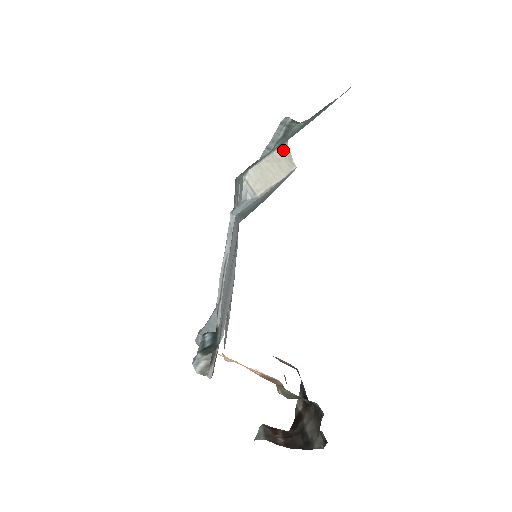
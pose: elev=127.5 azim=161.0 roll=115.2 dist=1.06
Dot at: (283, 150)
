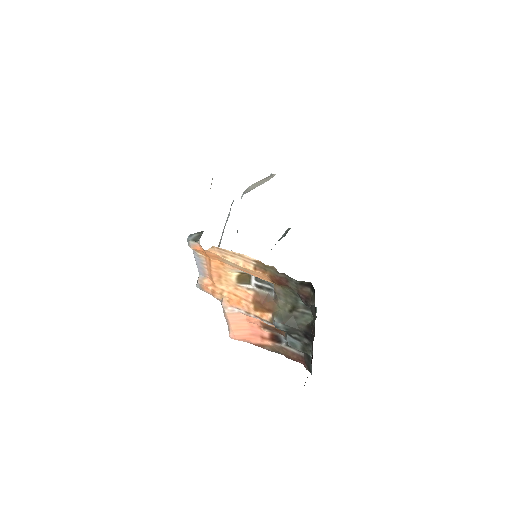
Dot at: (269, 176)
